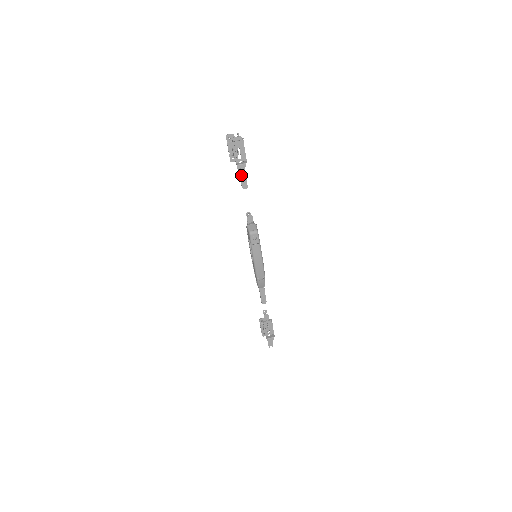
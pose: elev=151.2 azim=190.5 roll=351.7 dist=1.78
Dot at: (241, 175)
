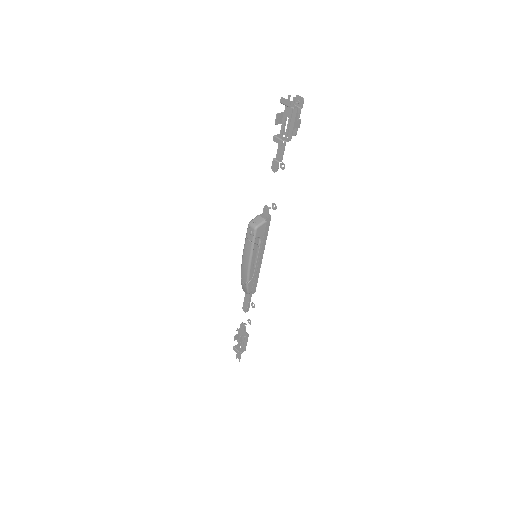
Dot at: (279, 152)
